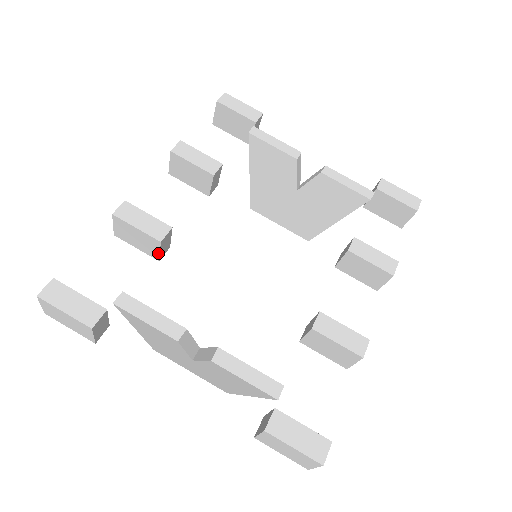
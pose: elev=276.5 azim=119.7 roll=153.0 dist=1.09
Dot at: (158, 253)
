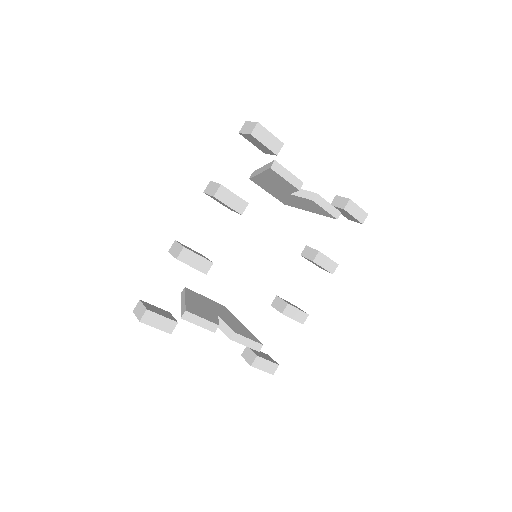
Dot at: occluded
